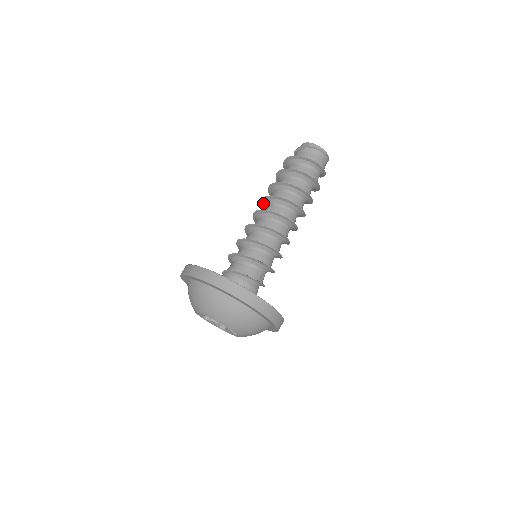
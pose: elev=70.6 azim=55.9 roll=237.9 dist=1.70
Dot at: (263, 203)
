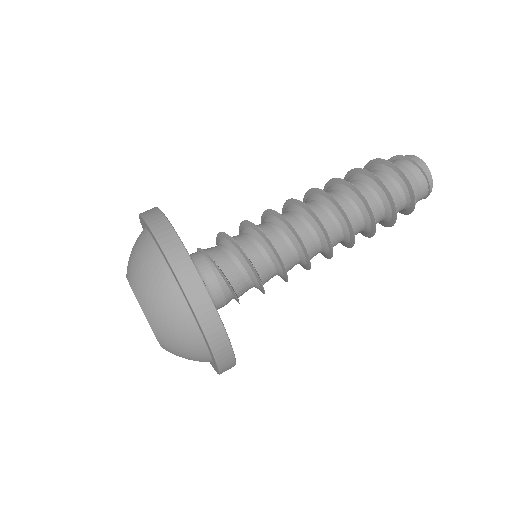
Dot at: (315, 194)
